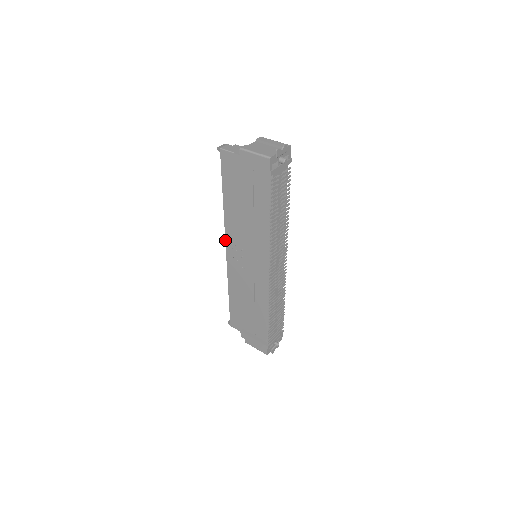
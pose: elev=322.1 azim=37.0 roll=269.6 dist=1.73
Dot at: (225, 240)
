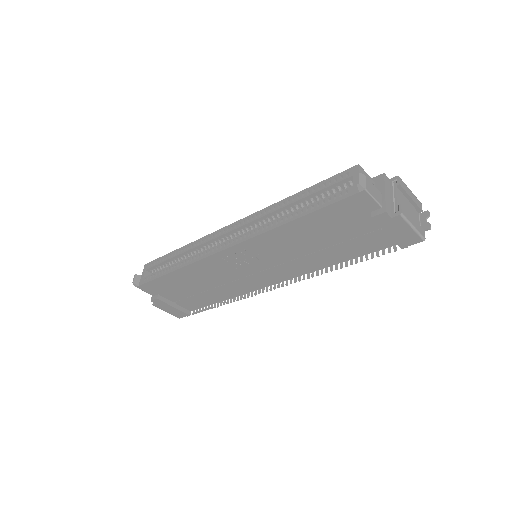
Dot at: (239, 243)
